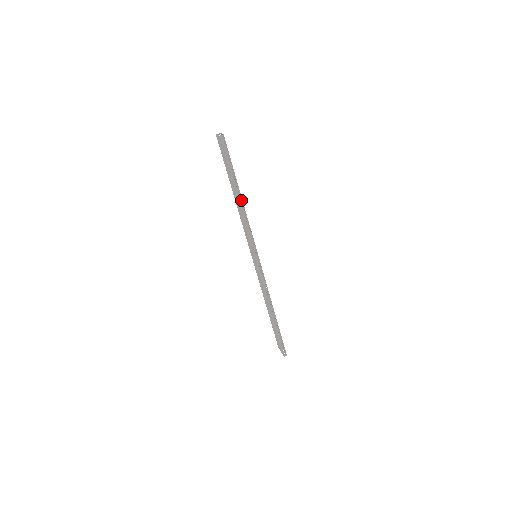
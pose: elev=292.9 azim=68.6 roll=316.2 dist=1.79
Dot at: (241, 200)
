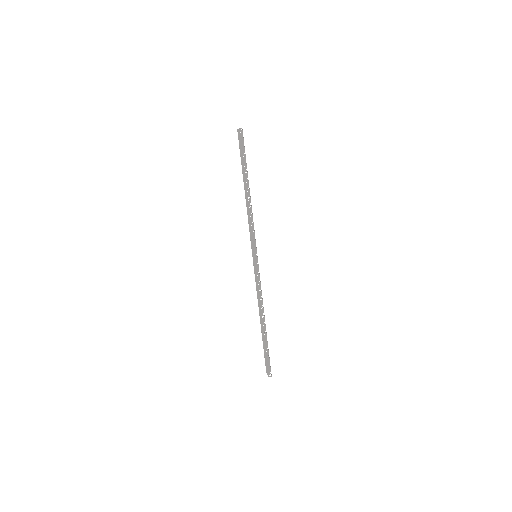
Dot at: occluded
